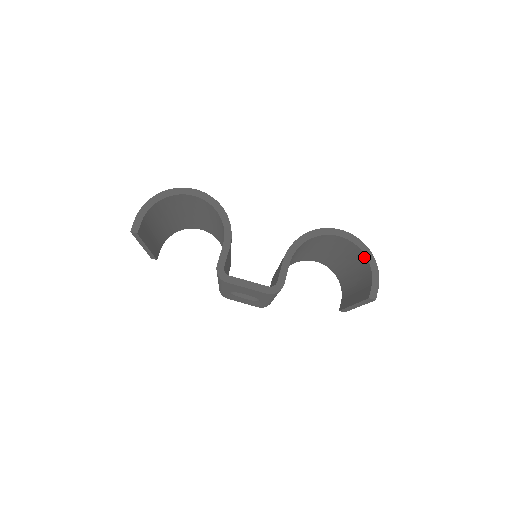
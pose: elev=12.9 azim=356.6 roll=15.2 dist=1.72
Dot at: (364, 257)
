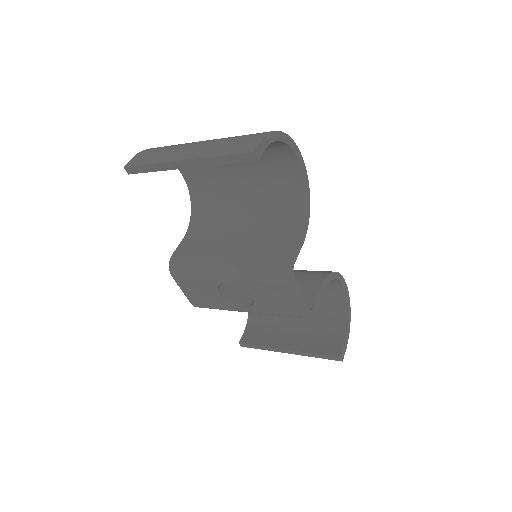
Dot at: (344, 317)
